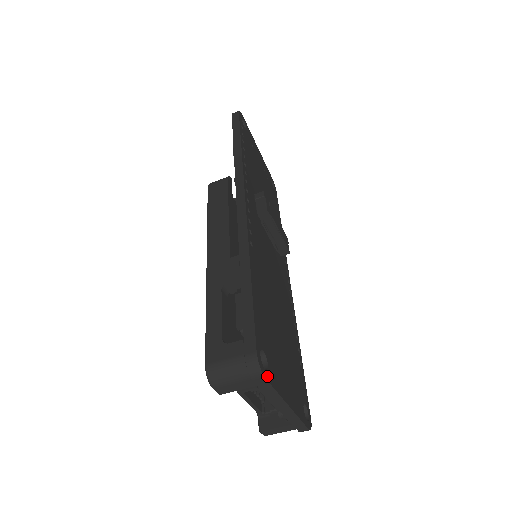
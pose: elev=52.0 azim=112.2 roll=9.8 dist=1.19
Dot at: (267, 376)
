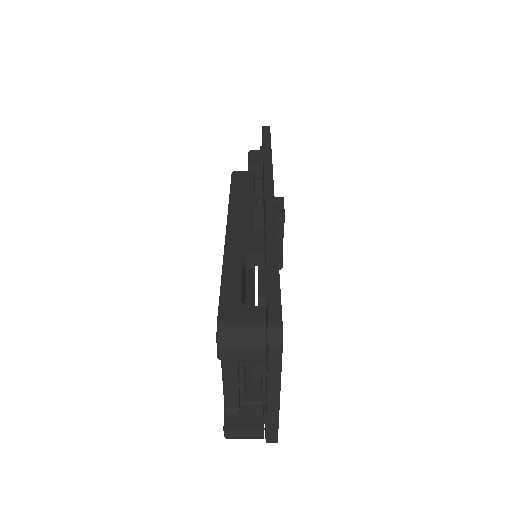
Dot at: (282, 351)
